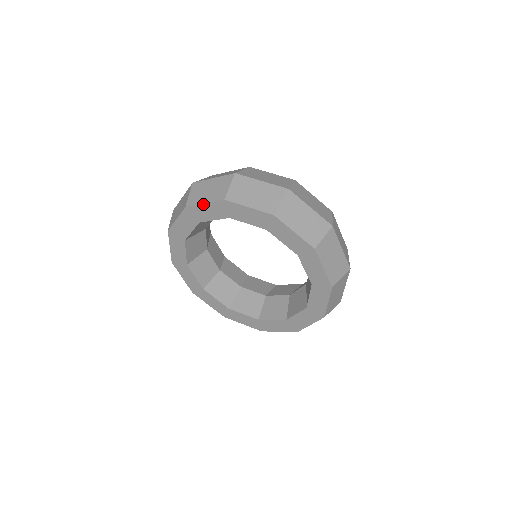
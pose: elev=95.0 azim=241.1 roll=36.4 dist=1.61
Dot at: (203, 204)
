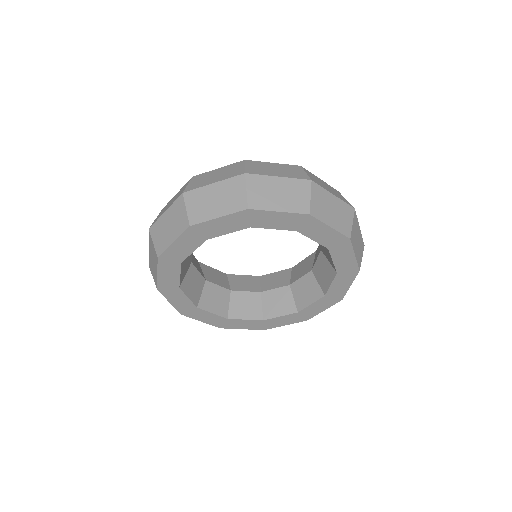
Dot at: (329, 226)
